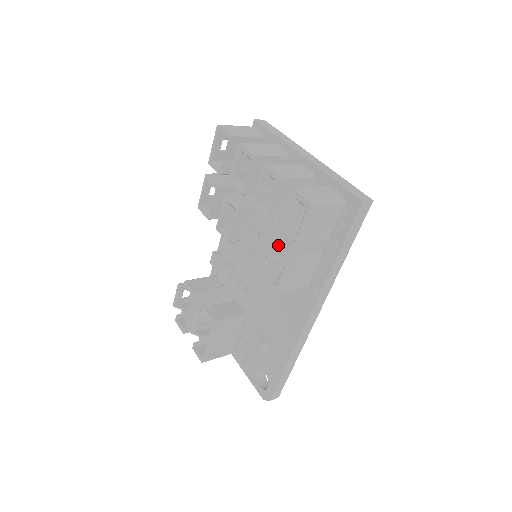
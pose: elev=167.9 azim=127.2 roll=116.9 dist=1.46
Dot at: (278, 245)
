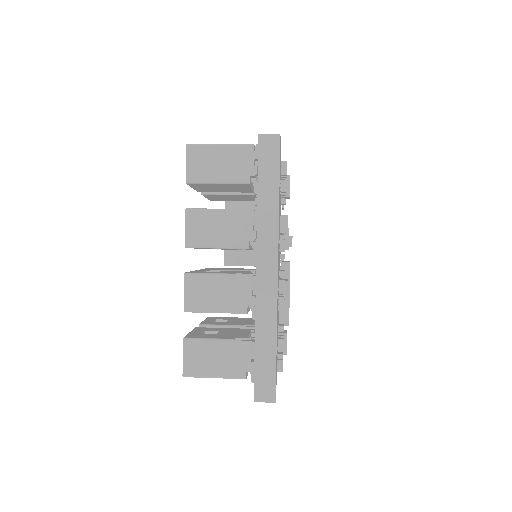
Dot at: occluded
